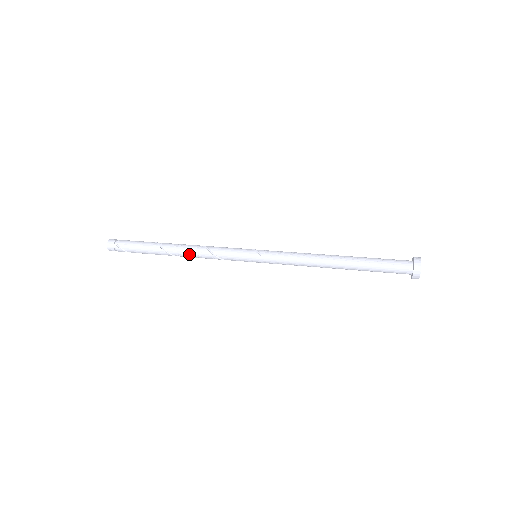
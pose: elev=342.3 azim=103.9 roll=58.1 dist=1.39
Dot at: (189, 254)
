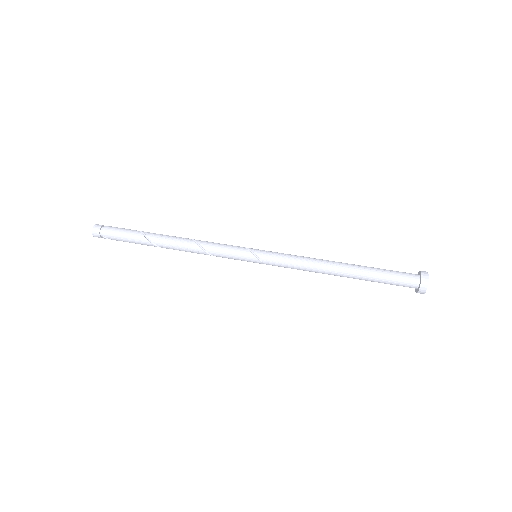
Dot at: occluded
